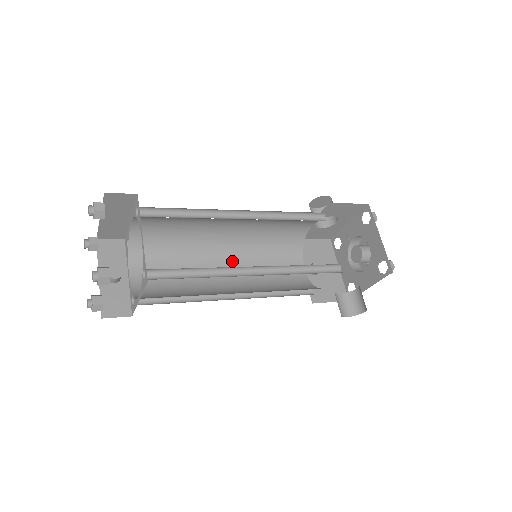
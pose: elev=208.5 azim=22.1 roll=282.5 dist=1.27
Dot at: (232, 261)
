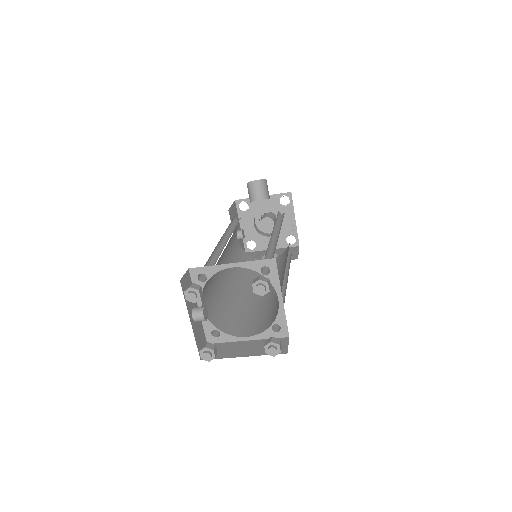
Dot at: (224, 254)
